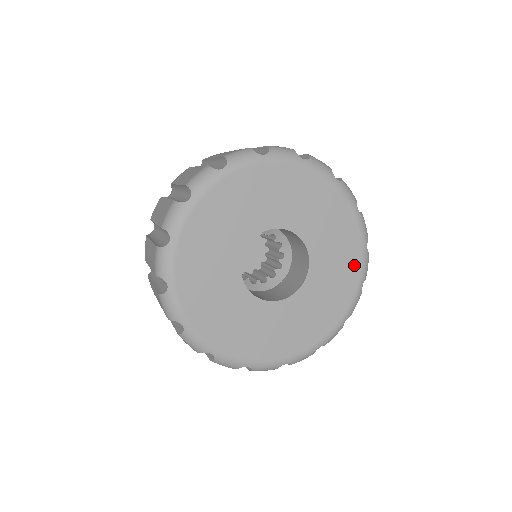
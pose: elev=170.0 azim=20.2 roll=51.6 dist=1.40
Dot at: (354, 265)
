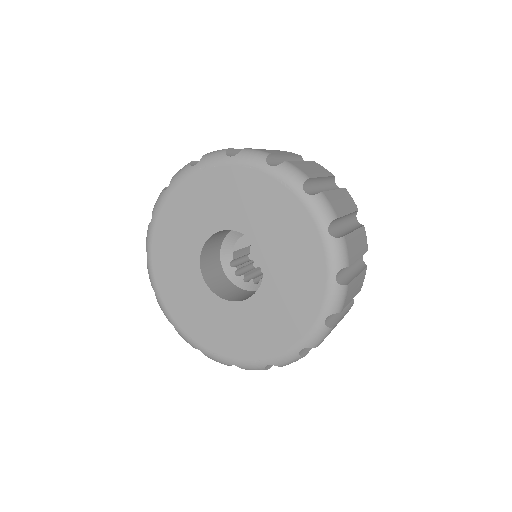
Dot at: (301, 324)
